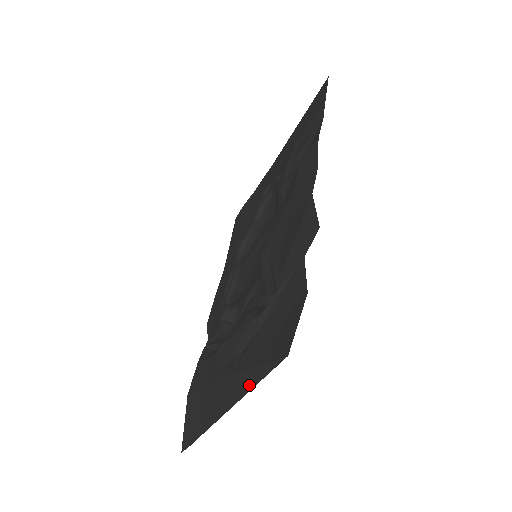
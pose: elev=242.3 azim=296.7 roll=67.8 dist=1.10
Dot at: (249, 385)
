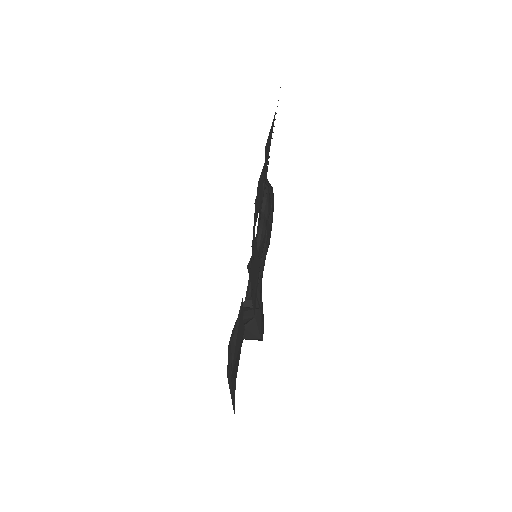
Dot at: (234, 390)
